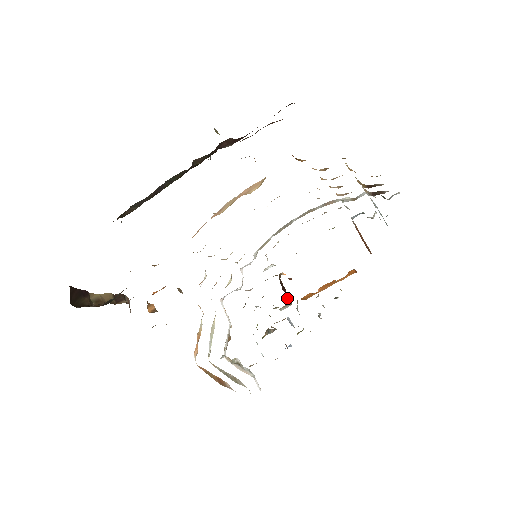
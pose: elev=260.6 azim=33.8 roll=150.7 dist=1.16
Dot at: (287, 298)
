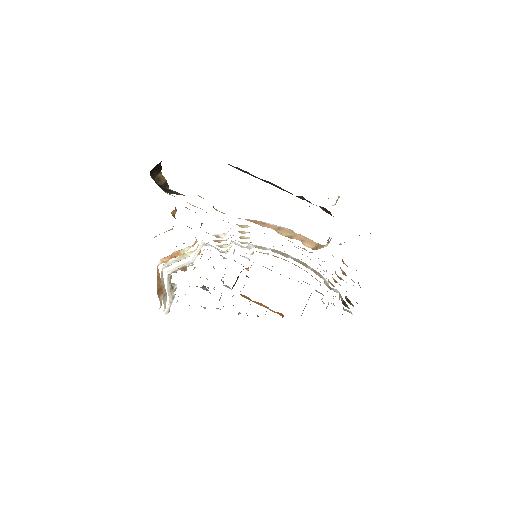
Dot at: (234, 284)
